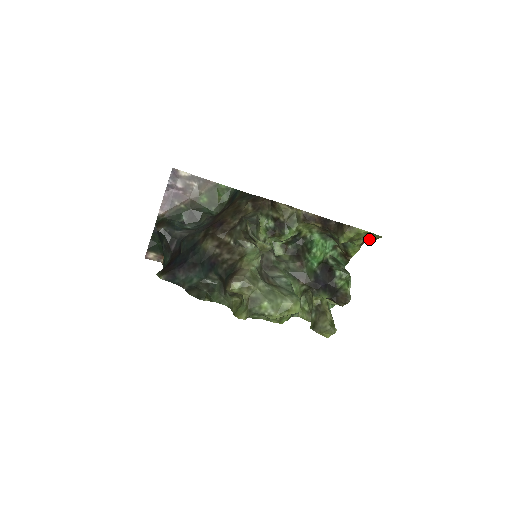
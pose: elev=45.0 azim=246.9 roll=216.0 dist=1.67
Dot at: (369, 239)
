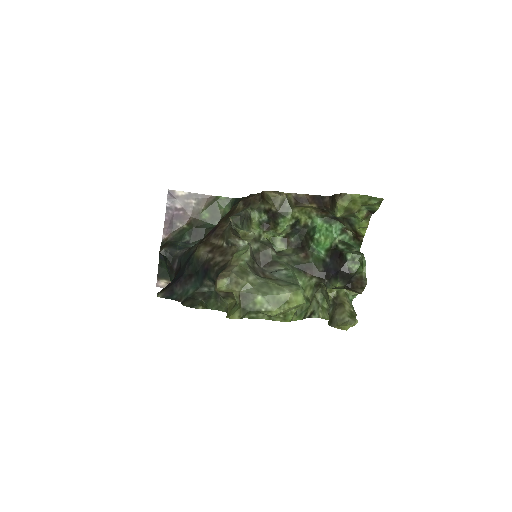
Dot at: (371, 207)
